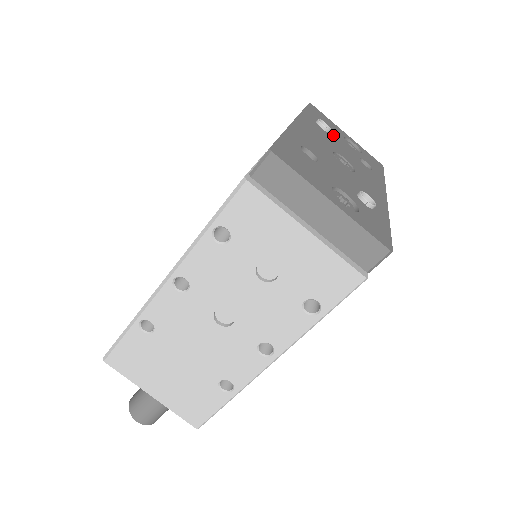
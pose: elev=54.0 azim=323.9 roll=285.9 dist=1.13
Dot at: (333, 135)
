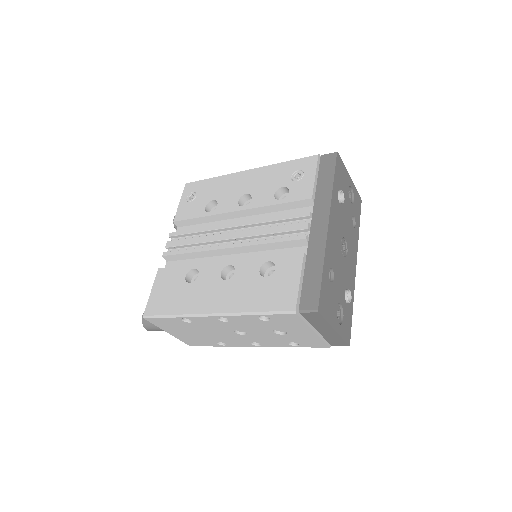
Dot at: occluded
